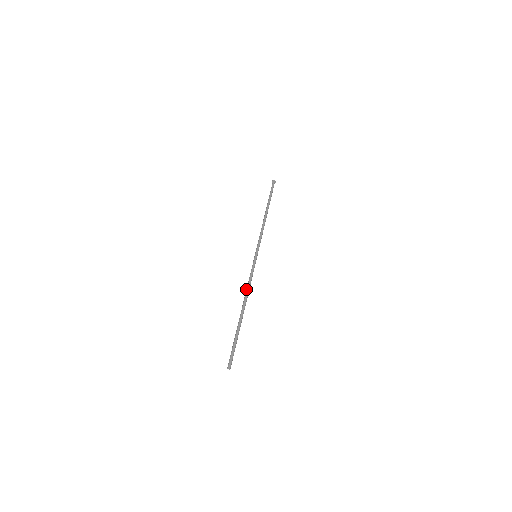
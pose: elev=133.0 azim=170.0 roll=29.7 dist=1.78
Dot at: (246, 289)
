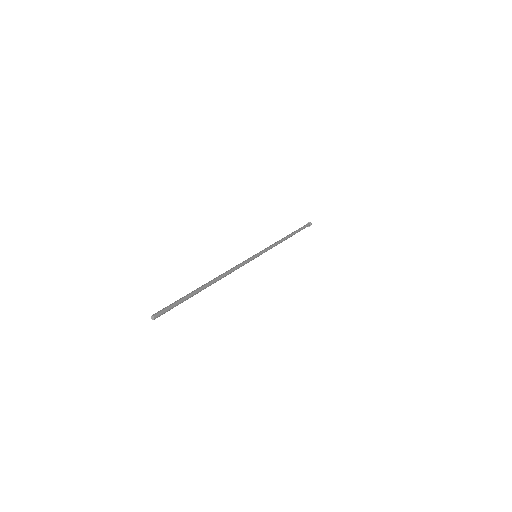
Dot at: (226, 271)
